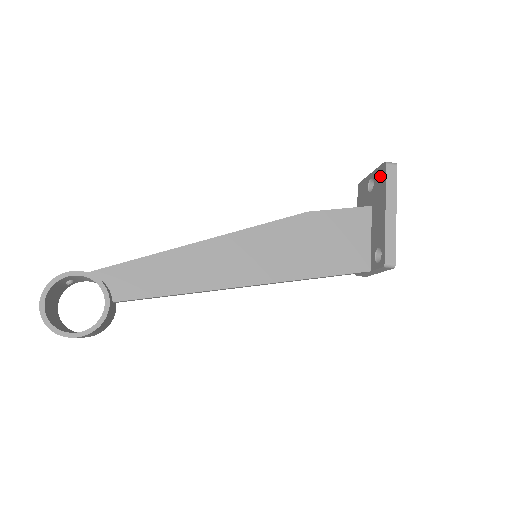
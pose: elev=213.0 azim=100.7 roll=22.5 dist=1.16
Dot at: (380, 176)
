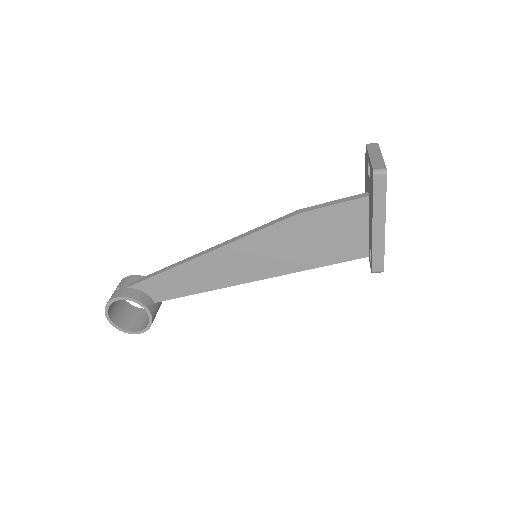
Dot at: (371, 178)
